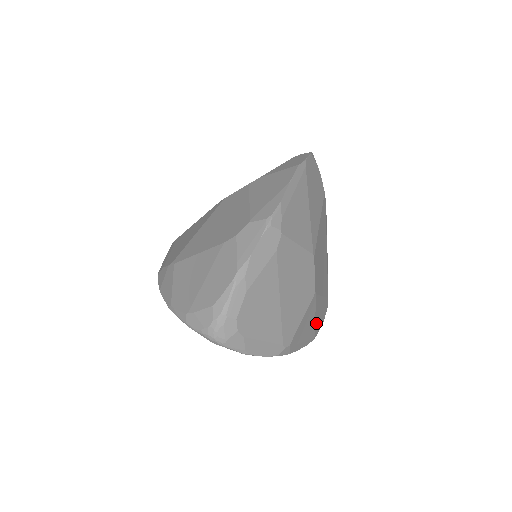
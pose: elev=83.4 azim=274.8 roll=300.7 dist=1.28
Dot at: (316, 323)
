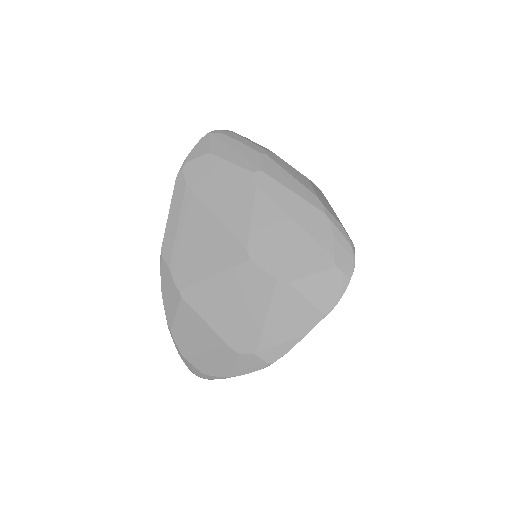
Dot at: occluded
